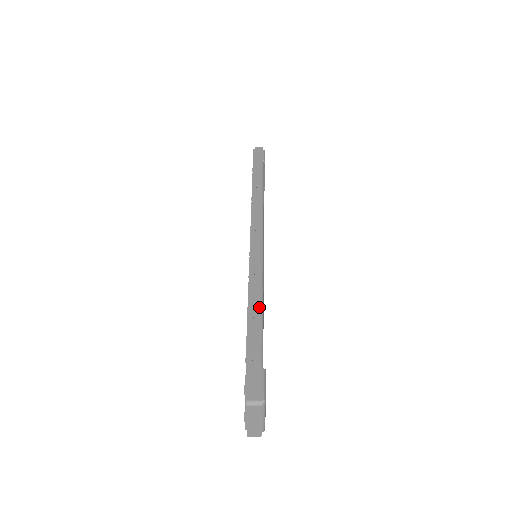
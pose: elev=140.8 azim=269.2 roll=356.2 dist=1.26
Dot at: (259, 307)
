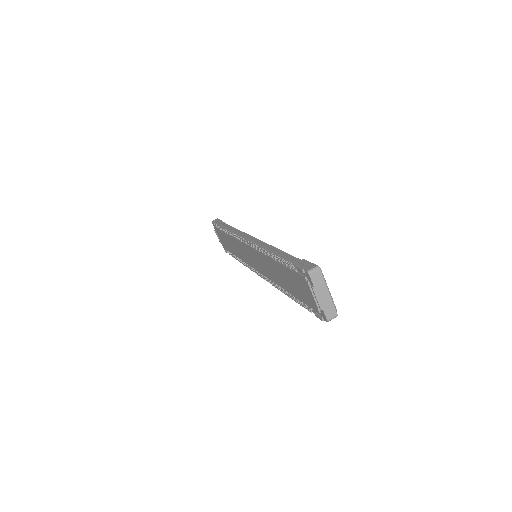
Dot at: (278, 249)
